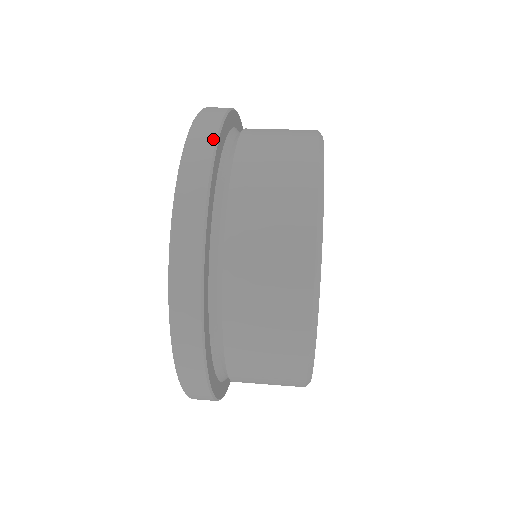
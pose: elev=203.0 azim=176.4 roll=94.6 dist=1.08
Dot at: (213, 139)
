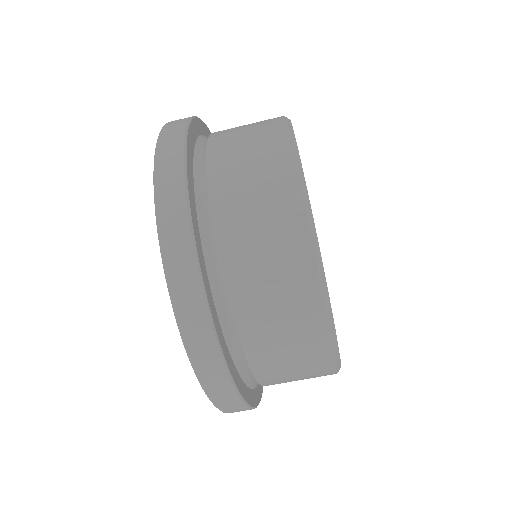
Dot at: (182, 189)
